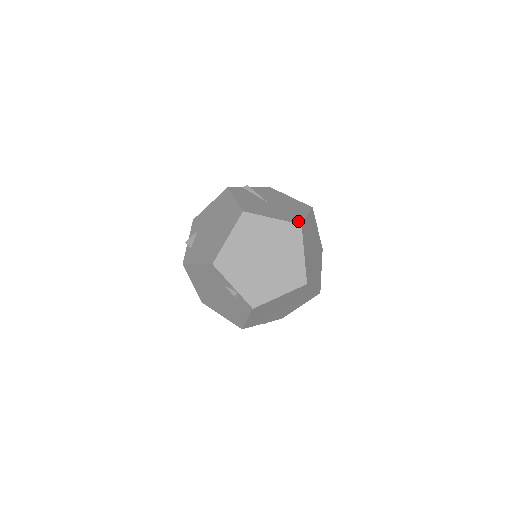
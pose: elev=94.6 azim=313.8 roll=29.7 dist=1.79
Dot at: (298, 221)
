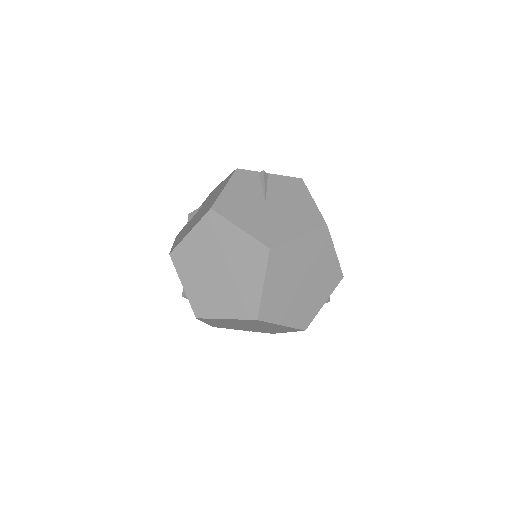
Dot at: (271, 242)
